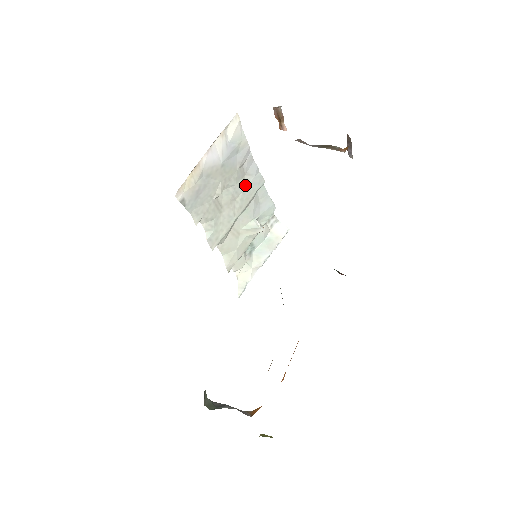
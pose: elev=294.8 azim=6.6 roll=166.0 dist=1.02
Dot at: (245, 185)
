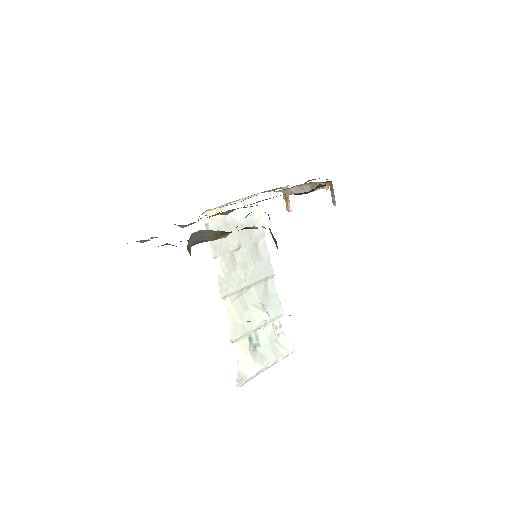
Dot at: (257, 262)
